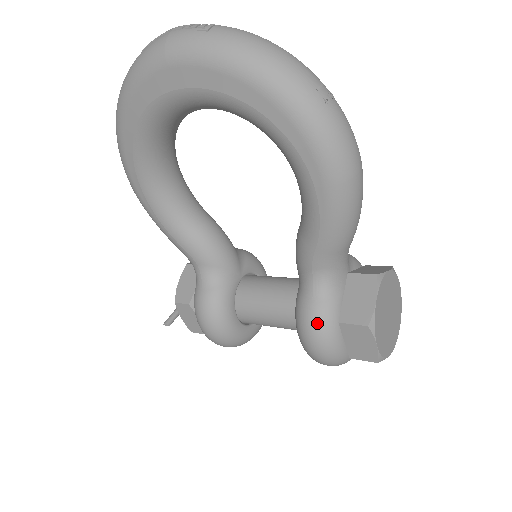
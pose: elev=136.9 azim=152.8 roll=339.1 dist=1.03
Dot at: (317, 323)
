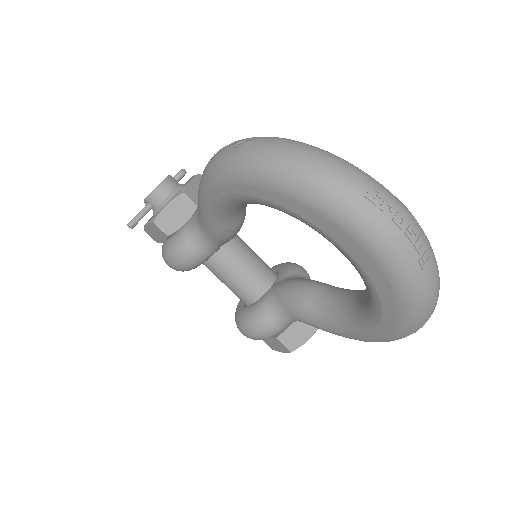
Dot at: (265, 335)
